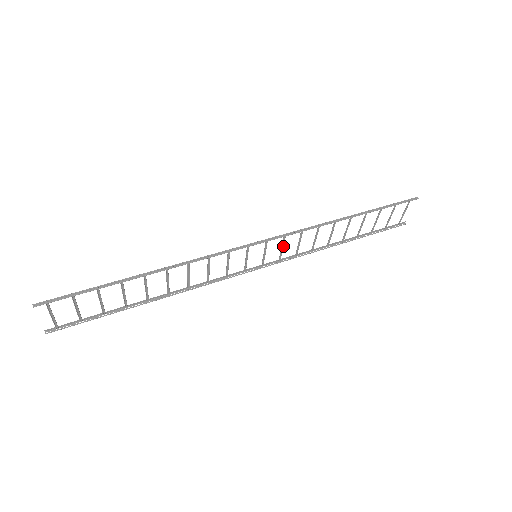
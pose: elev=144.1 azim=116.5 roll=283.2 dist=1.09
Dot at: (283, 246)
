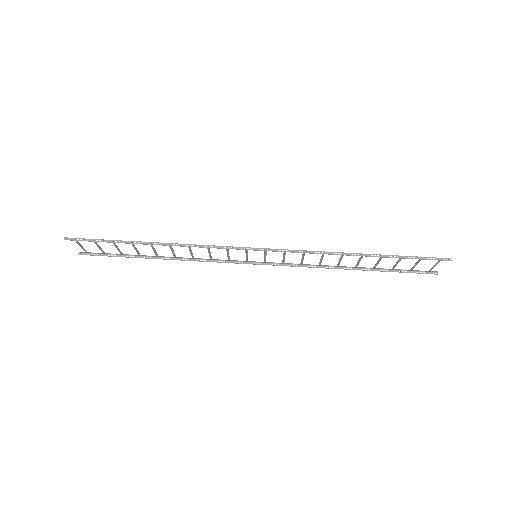
Dot at: occluded
